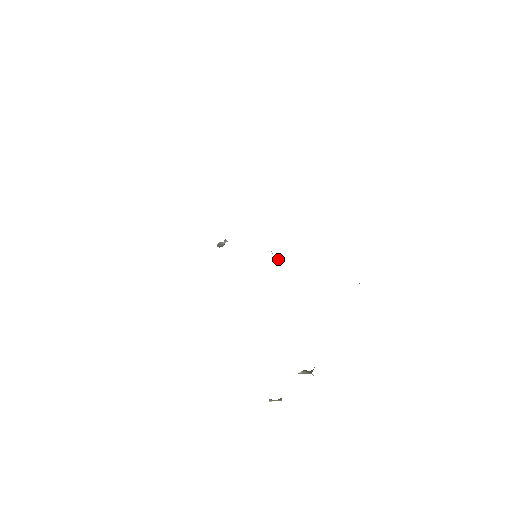
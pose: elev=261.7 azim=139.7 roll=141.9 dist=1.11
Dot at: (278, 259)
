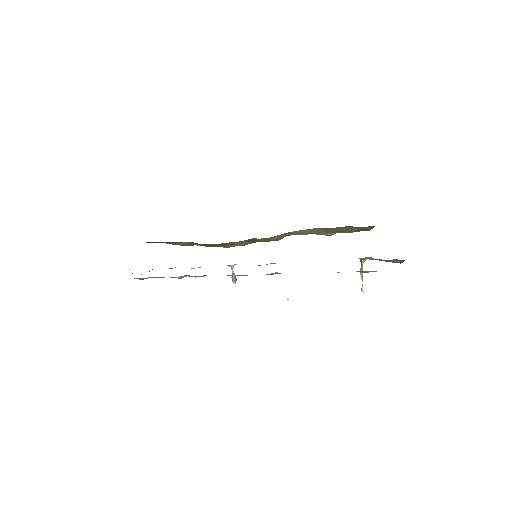
Dot at: (288, 299)
